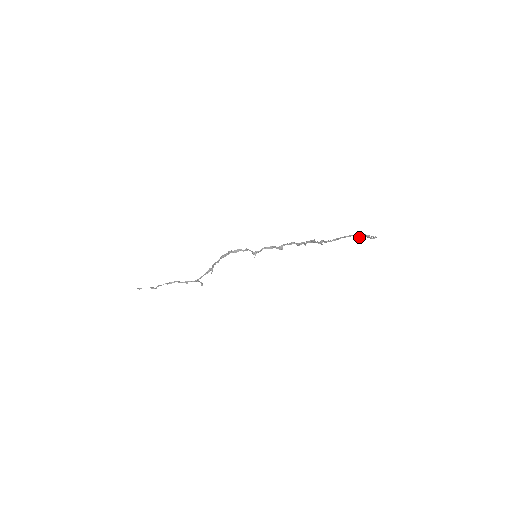
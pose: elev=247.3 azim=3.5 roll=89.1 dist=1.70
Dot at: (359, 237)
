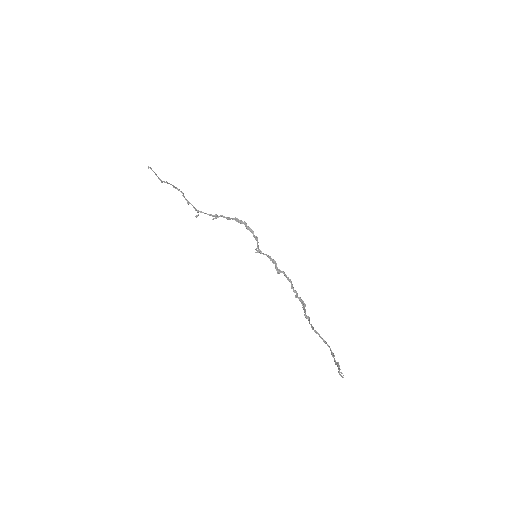
Dot at: (333, 357)
